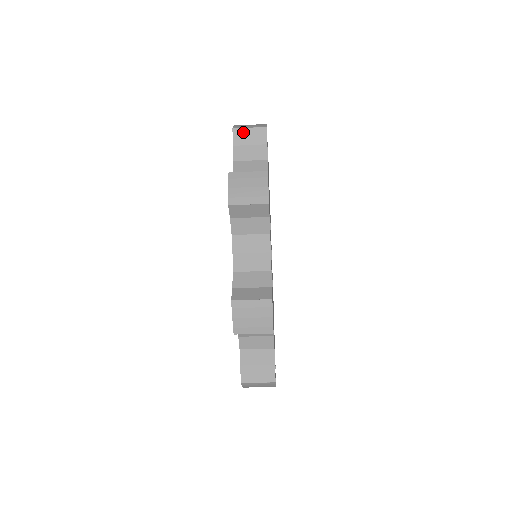
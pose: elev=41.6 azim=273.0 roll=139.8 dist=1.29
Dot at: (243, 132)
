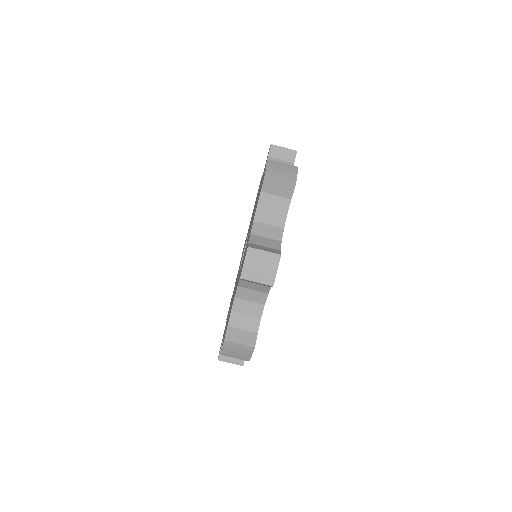
Dot at: occluded
